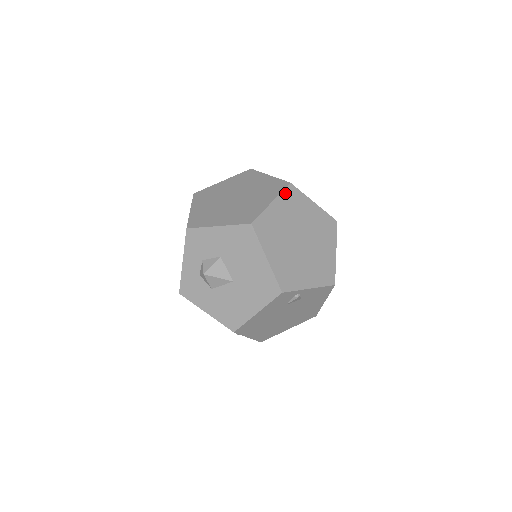
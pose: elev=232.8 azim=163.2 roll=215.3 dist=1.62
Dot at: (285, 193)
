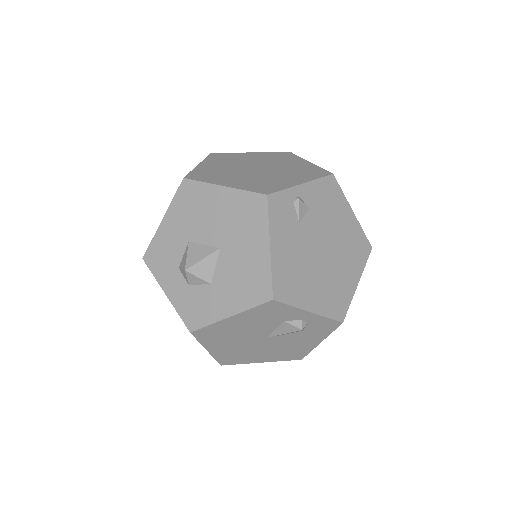
Dot at: (210, 158)
